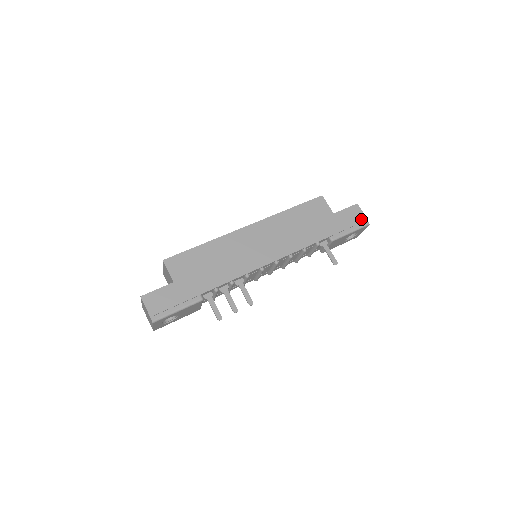
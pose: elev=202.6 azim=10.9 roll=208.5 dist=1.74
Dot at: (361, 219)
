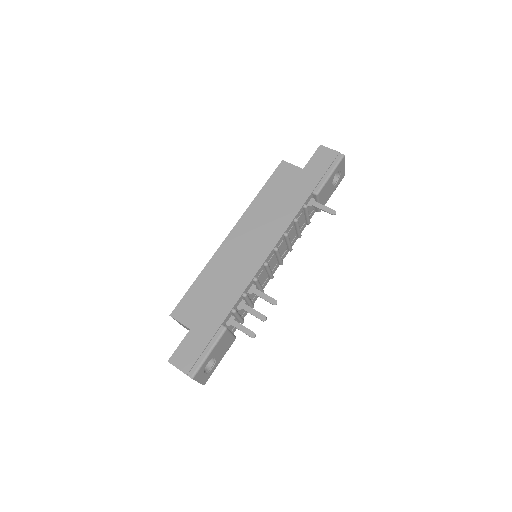
Dot at: (333, 156)
